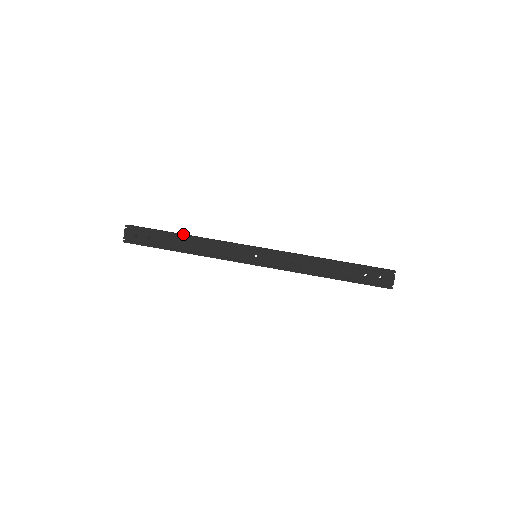
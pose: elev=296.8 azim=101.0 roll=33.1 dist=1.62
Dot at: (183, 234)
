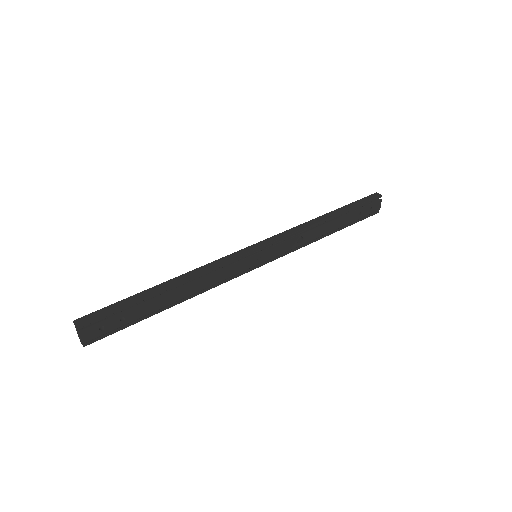
Dot at: (165, 286)
